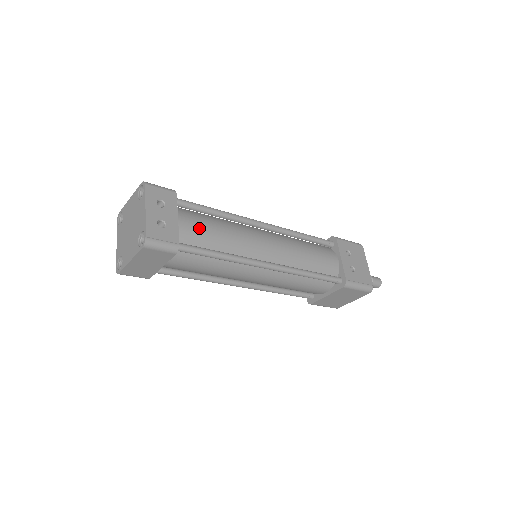
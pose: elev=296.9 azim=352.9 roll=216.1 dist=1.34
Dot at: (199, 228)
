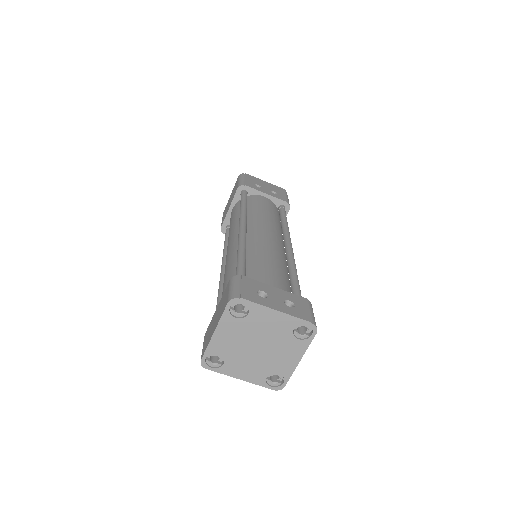
Dot at: (274, 277)
